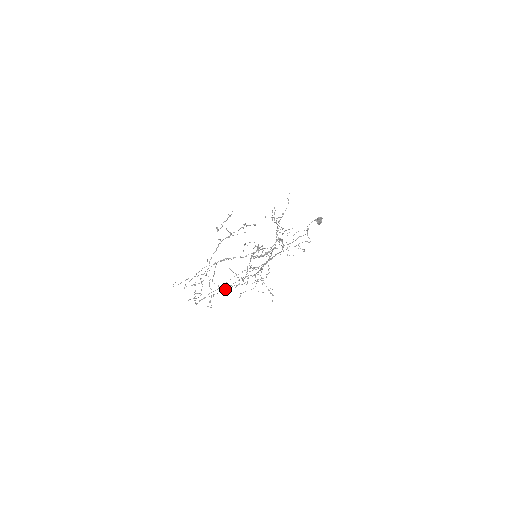
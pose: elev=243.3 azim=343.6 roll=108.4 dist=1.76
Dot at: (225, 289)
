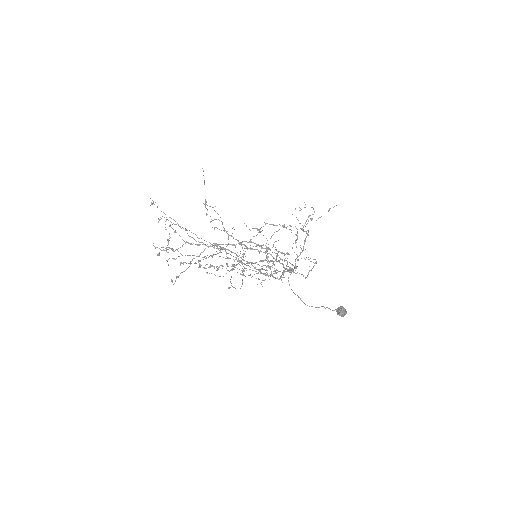
Dot at: occluded
